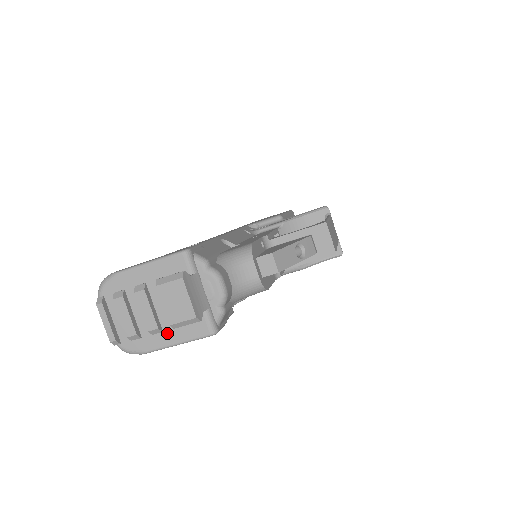
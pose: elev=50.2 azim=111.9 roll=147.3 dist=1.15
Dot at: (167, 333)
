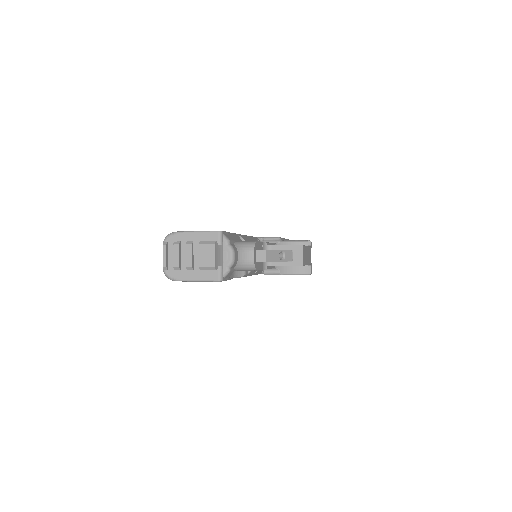
Dot at: (195, 273)
